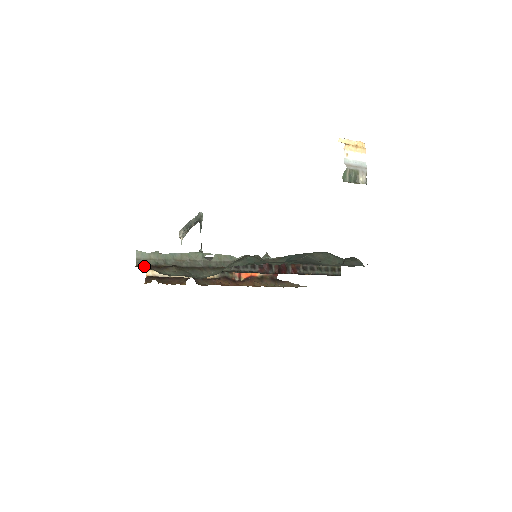
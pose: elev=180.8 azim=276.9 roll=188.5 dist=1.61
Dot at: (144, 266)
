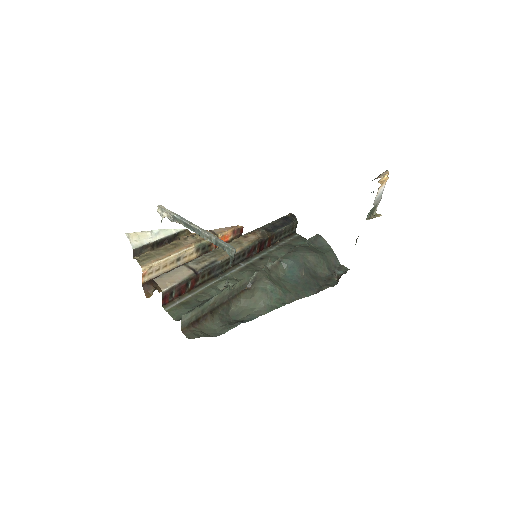
Dot at: (188, 327)
